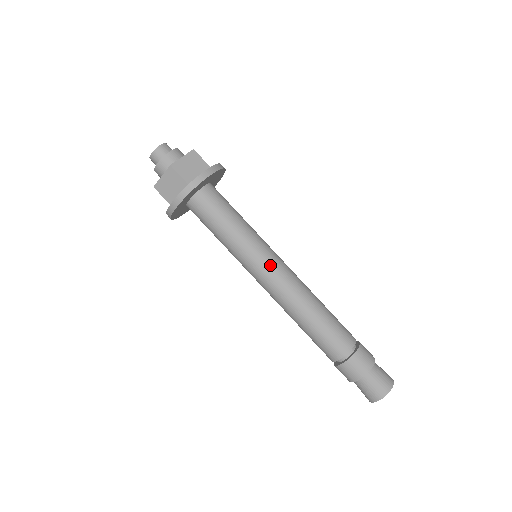
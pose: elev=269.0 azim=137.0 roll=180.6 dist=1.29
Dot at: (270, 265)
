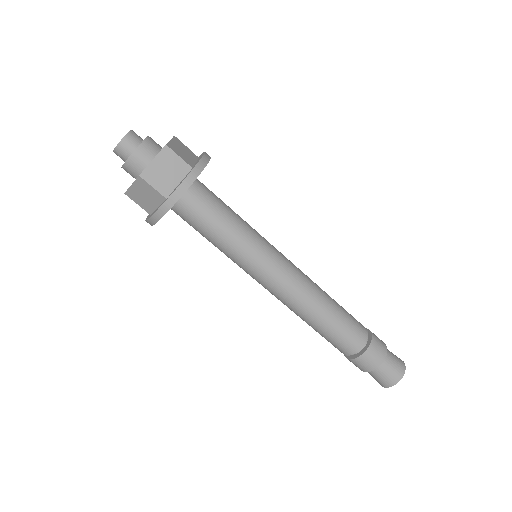
Dot at: (281, 258)
